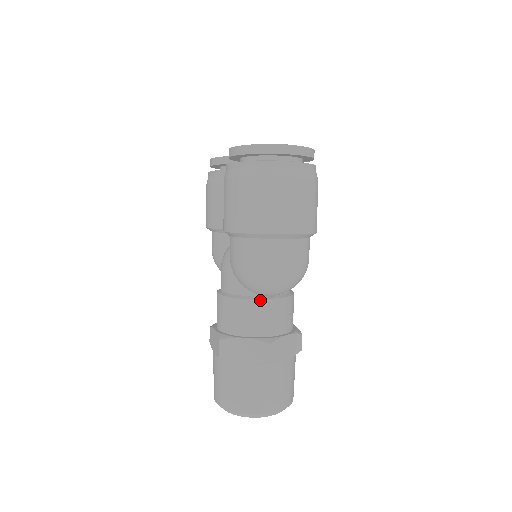
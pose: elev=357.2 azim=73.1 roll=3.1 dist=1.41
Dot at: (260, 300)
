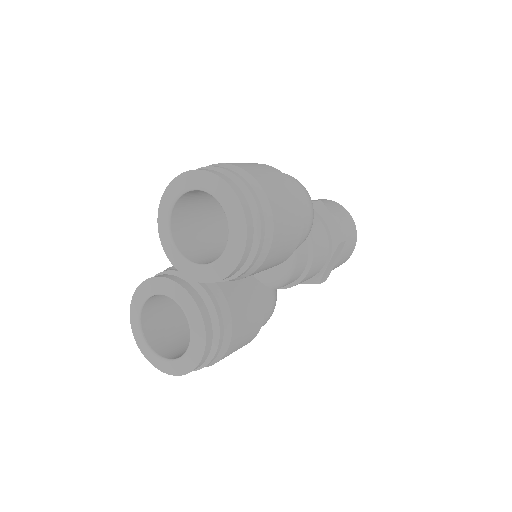
Dot at: occluded
